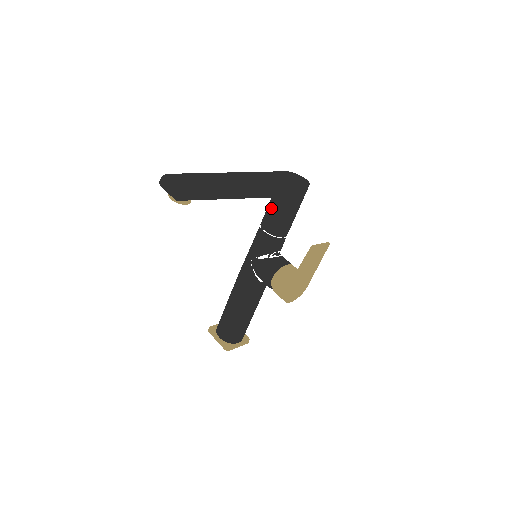
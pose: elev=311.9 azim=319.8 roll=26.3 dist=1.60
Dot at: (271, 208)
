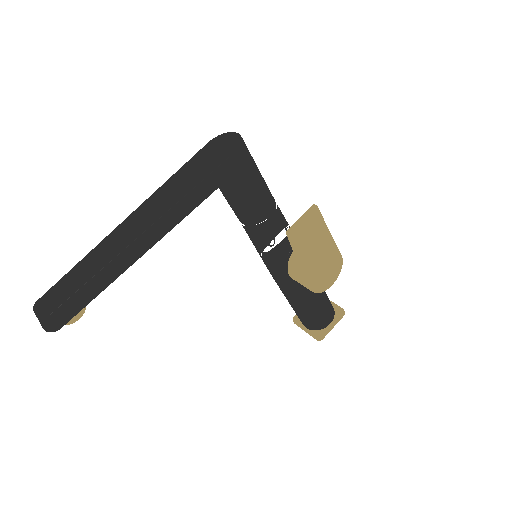
Dot at: occluded
